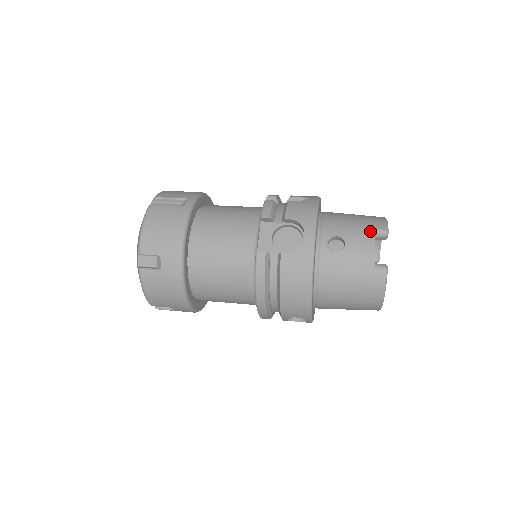
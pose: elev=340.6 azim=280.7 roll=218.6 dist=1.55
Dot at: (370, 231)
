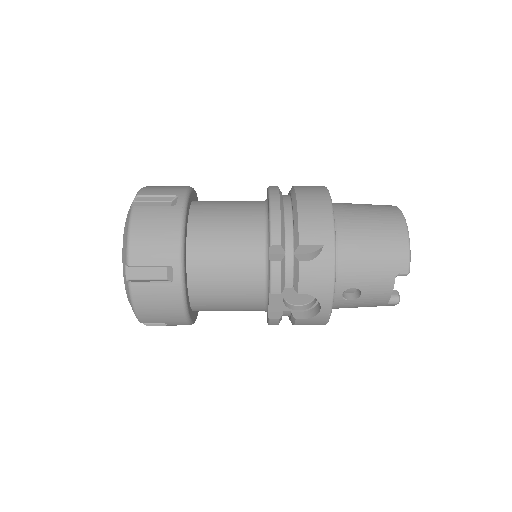
Dot at: (390, 278)
